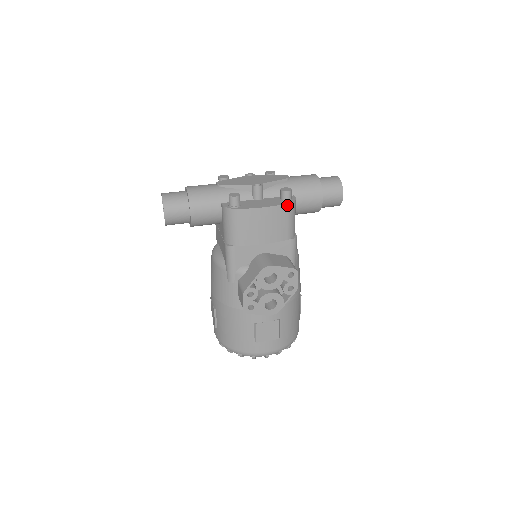
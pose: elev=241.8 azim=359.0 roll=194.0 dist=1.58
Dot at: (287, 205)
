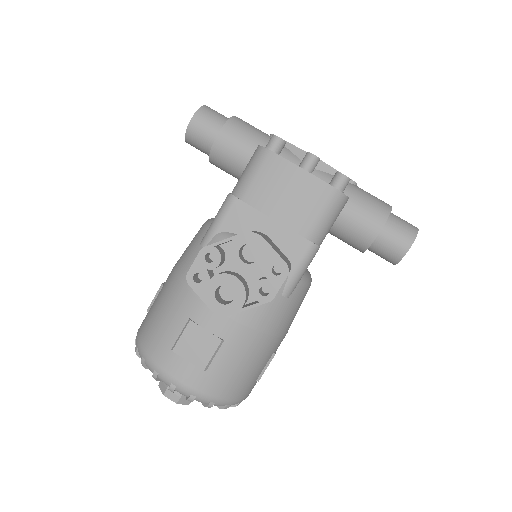
Dot at: (332, 189)
